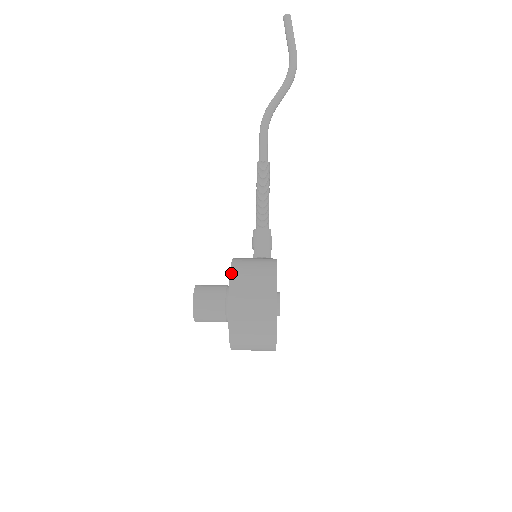
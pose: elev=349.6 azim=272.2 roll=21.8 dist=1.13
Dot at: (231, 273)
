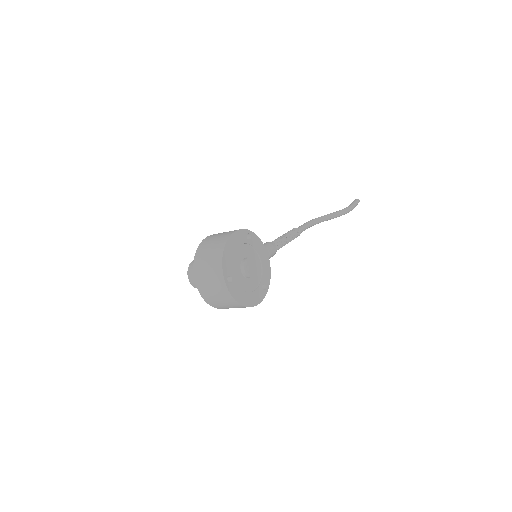
Dot at: occluded
